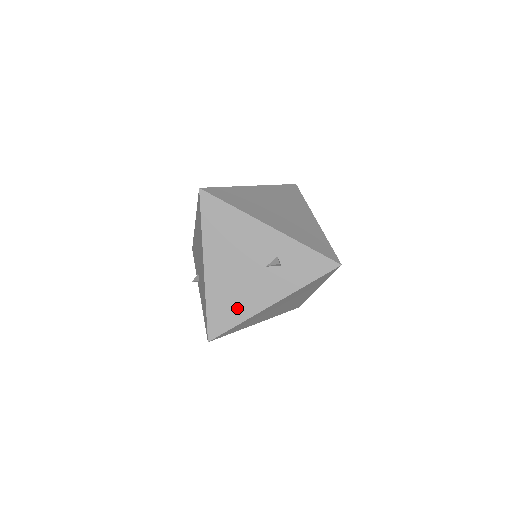
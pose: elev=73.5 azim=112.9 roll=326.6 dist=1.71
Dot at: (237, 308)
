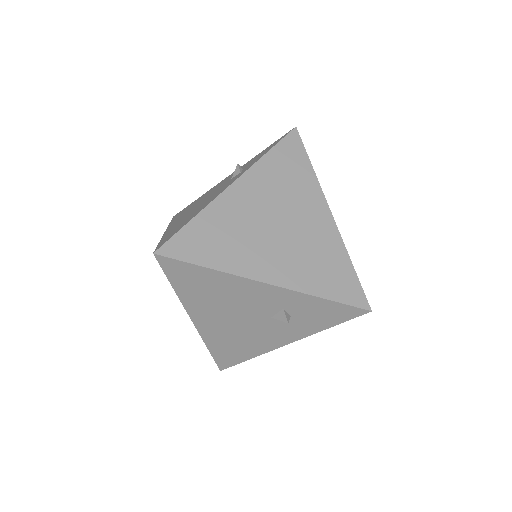
Dot at: (245, 349)
